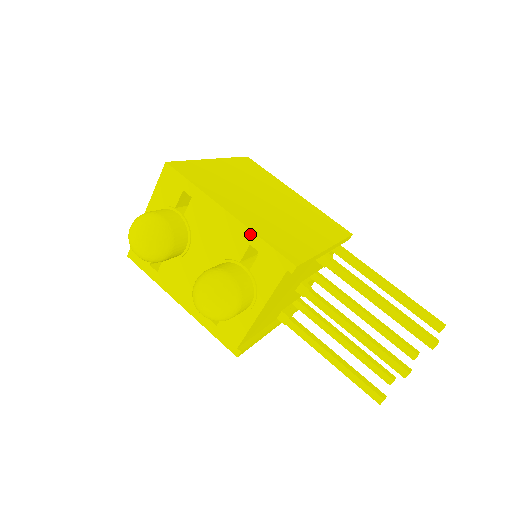
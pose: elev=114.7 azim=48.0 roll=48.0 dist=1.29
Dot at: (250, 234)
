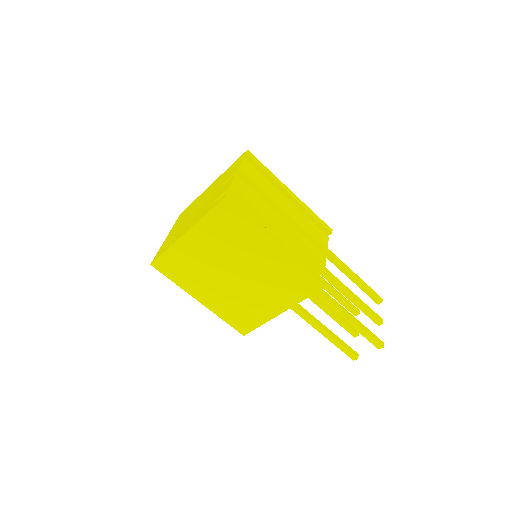
Dot at: (216, 313)
